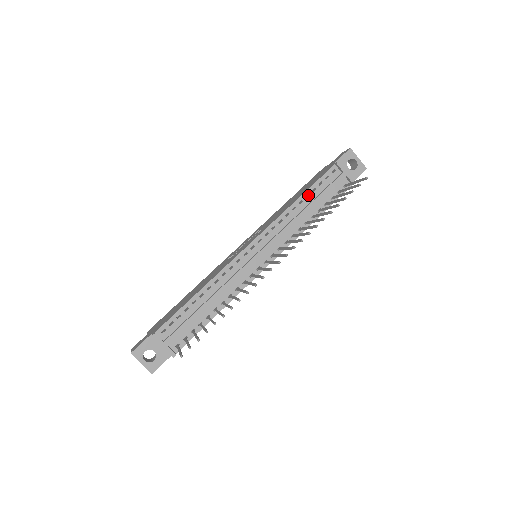
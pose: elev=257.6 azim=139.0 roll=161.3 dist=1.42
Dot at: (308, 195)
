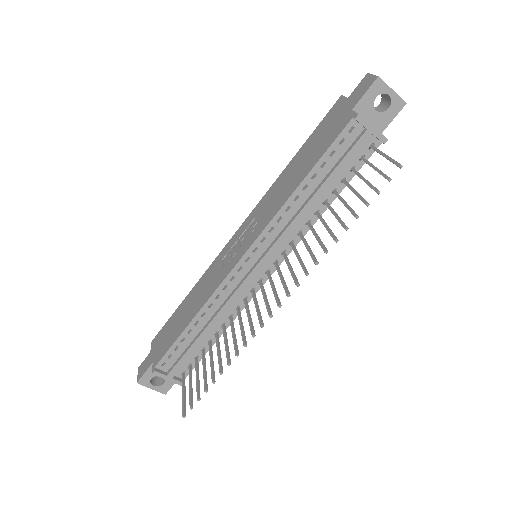
Dot at: (315, 172)
